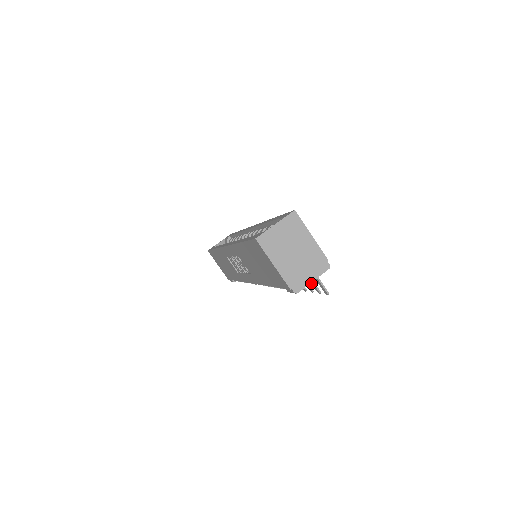
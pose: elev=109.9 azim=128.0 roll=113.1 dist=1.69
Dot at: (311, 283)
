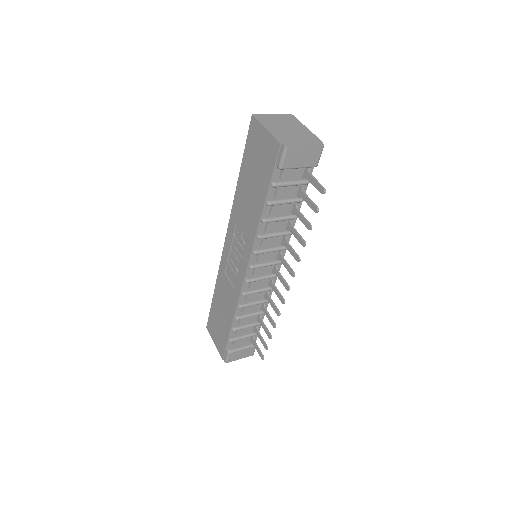
Dot at: (308, 205)
